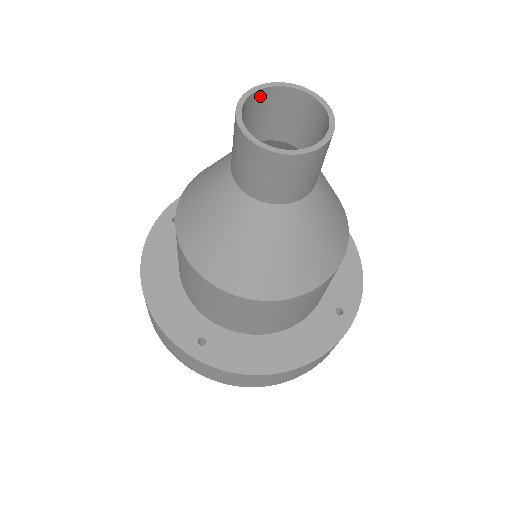
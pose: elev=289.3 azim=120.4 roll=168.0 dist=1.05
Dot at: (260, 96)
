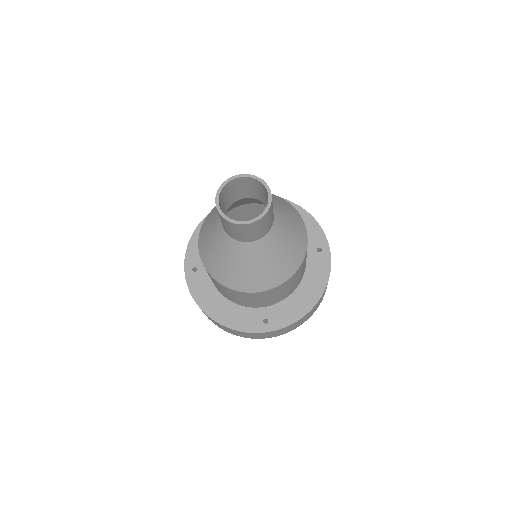
Dot at: (221, 195)
